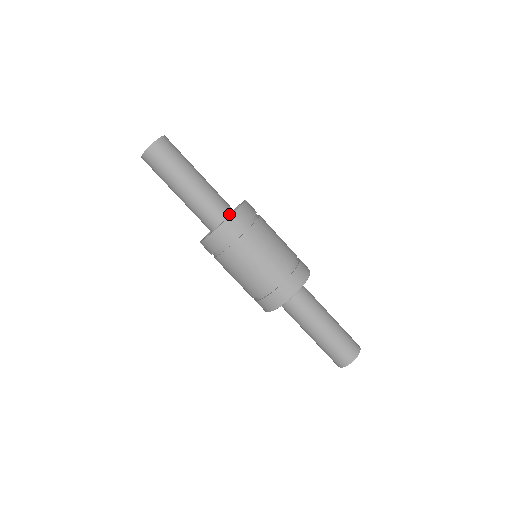
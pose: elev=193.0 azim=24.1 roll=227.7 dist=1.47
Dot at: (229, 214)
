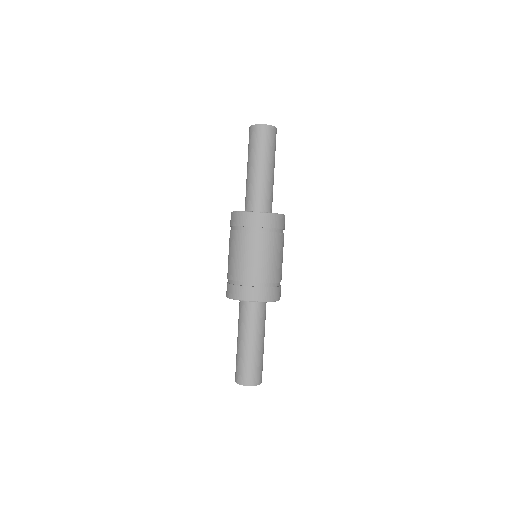
Dot at: occluded
